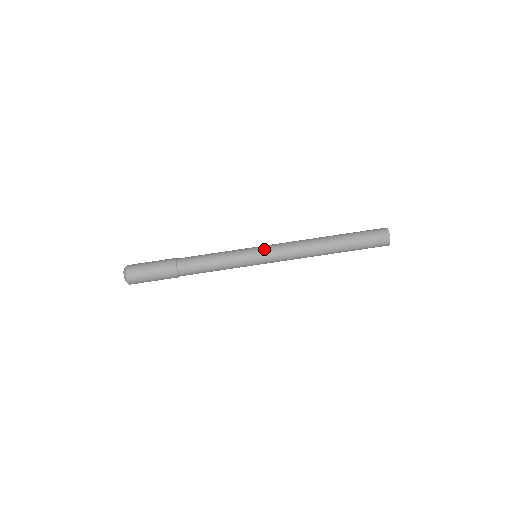
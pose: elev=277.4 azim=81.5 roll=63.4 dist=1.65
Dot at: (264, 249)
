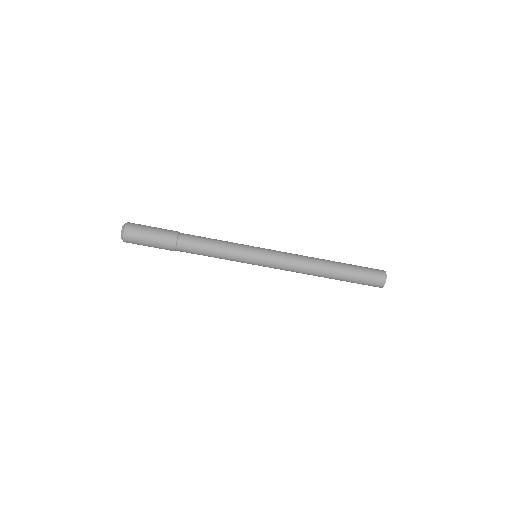
Dot at: (267, 251)
